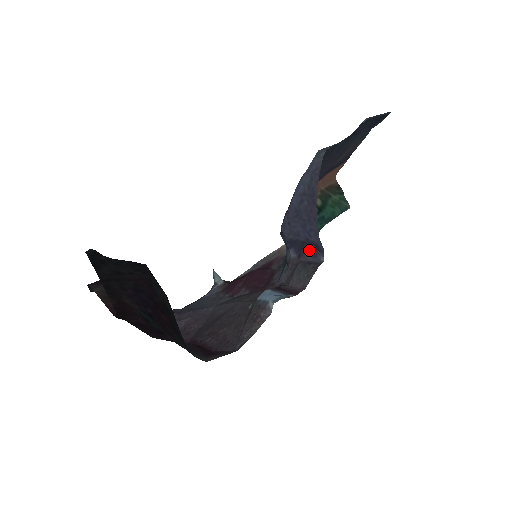
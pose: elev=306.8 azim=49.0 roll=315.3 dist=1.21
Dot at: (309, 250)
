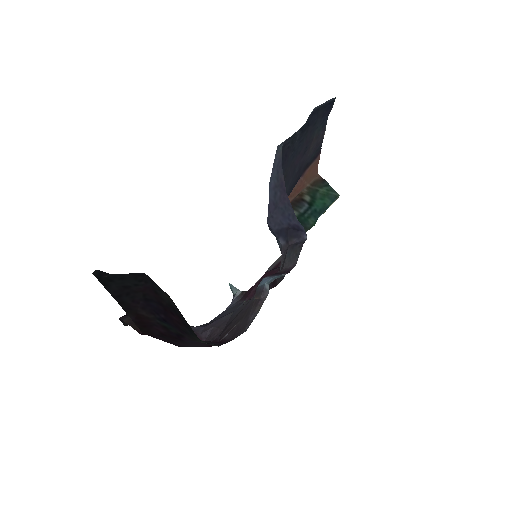
Dot at: (293, 233)
